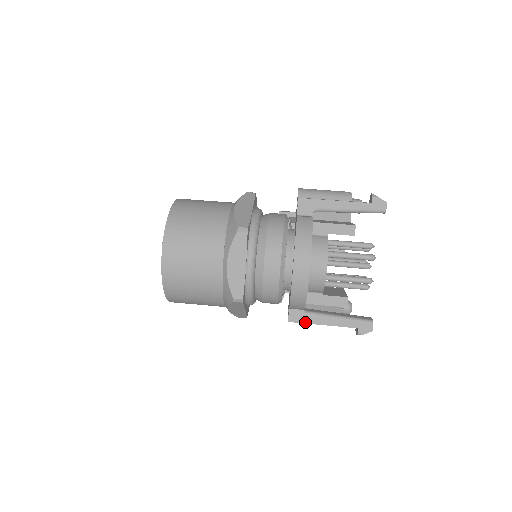
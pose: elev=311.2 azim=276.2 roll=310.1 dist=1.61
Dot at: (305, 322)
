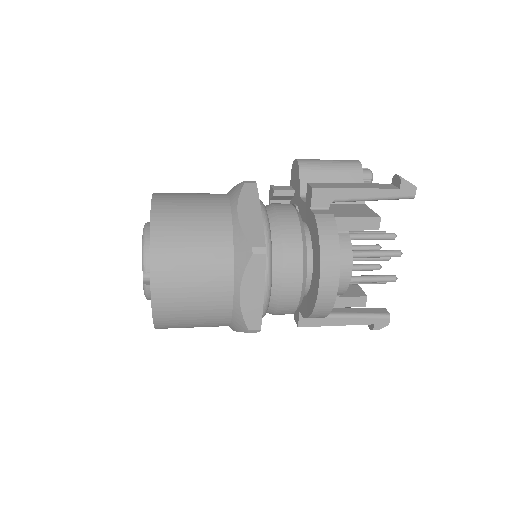
Dot at: (317, 325)
